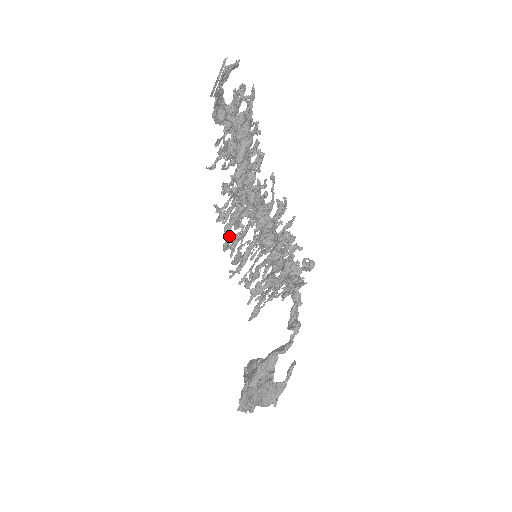
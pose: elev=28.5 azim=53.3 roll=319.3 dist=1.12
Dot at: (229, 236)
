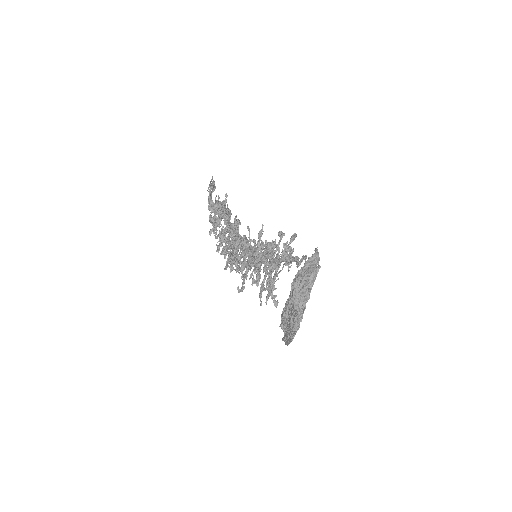
Dot at: (232, 259)
